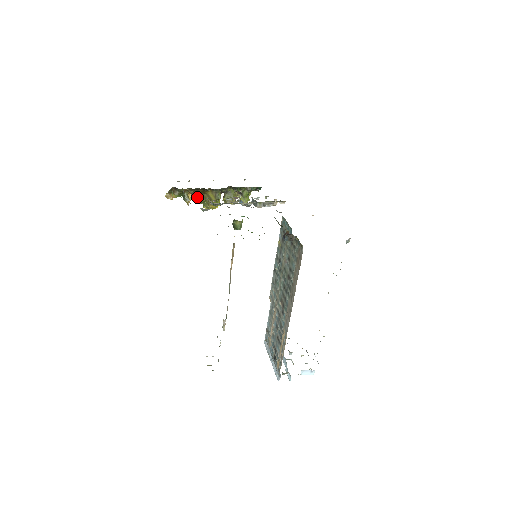
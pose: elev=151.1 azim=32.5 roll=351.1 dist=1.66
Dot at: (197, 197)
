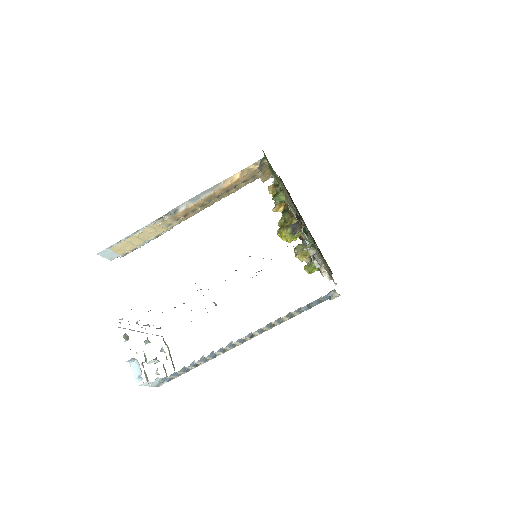
Dot at: (284, 213)
